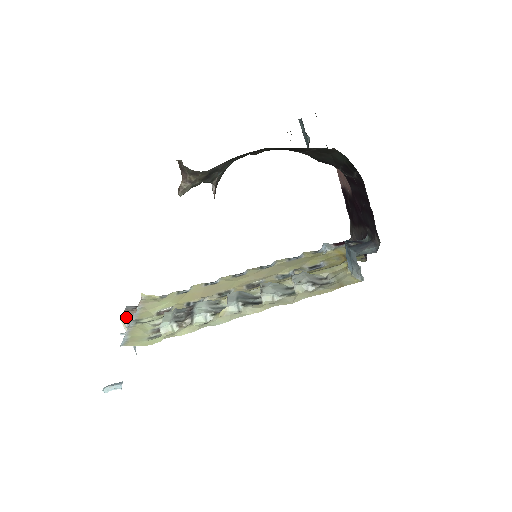
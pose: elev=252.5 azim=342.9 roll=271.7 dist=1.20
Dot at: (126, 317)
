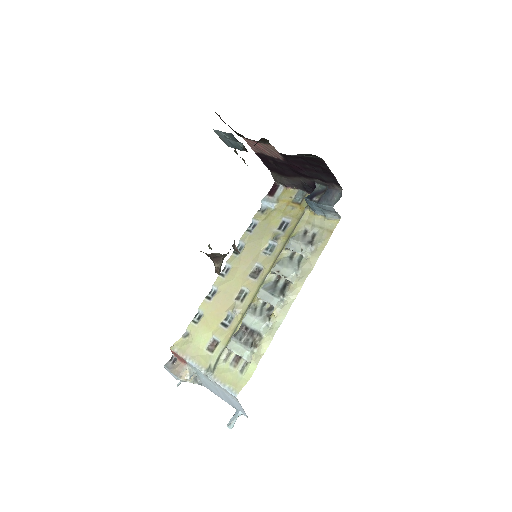
Dot at: (182, 374)
